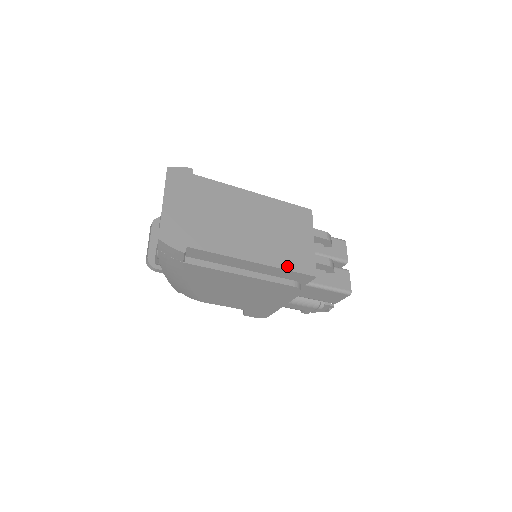
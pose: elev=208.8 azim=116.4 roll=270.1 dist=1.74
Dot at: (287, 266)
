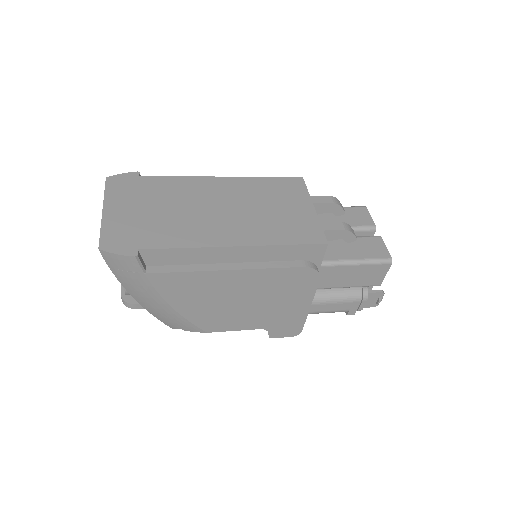
Dot at: (282, 241)
